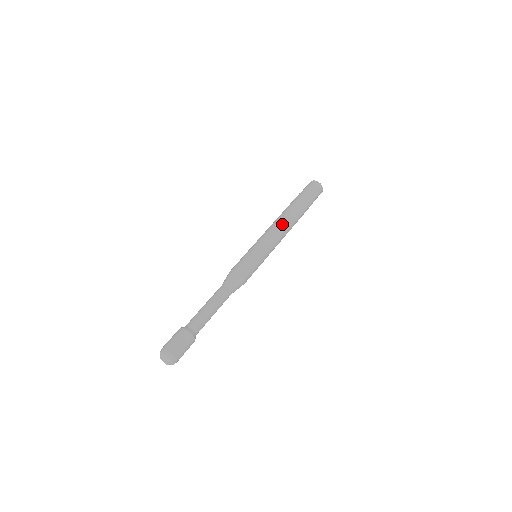
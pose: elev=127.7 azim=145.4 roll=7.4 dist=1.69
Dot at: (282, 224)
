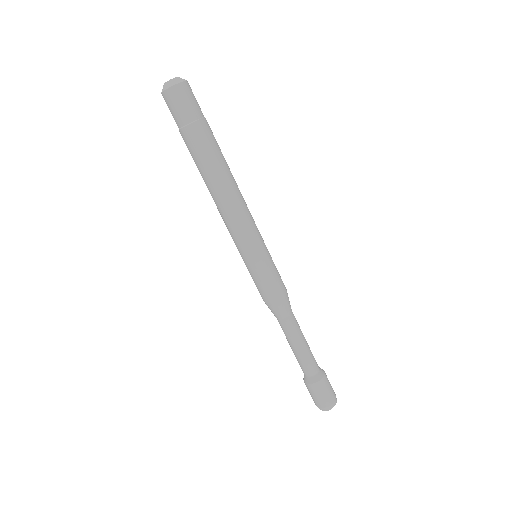
Dot at: (240, 195)
